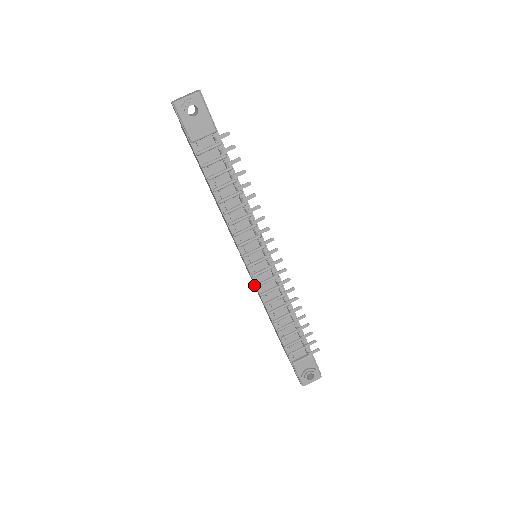
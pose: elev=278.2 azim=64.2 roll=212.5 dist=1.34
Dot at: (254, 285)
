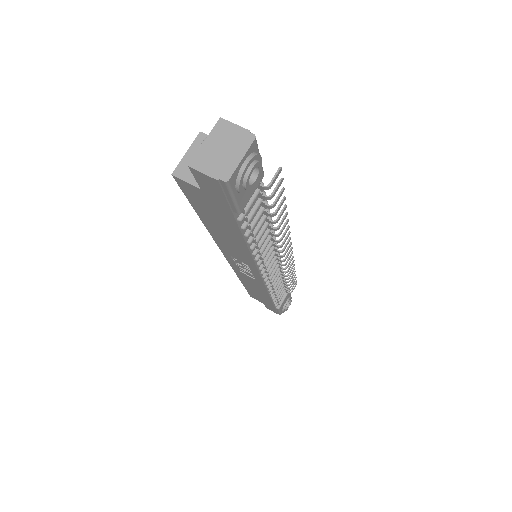
Dot at: (240, 275)
